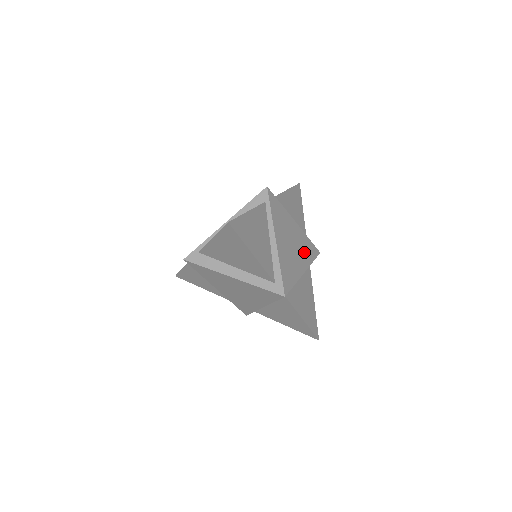
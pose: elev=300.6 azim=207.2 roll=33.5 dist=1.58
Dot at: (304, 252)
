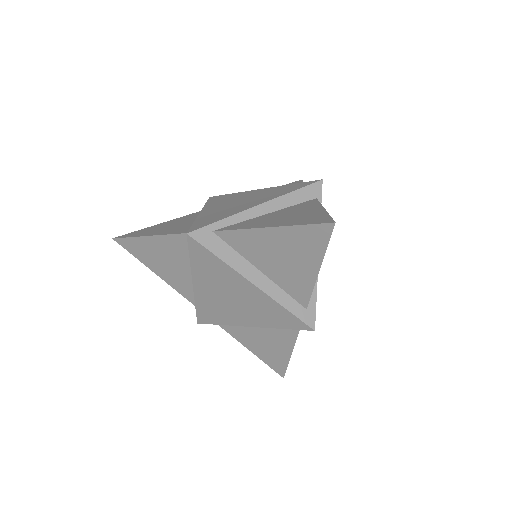
Dot at: occluded
